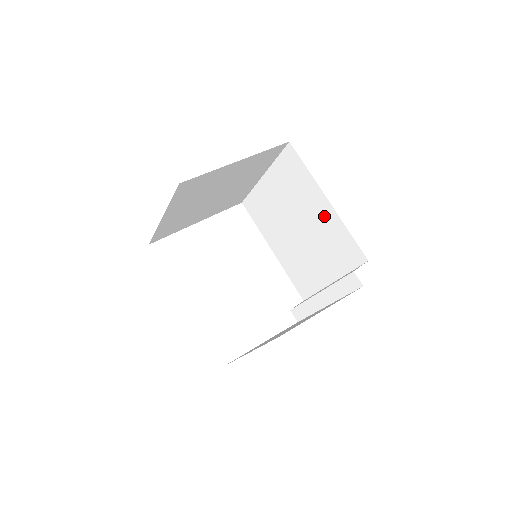
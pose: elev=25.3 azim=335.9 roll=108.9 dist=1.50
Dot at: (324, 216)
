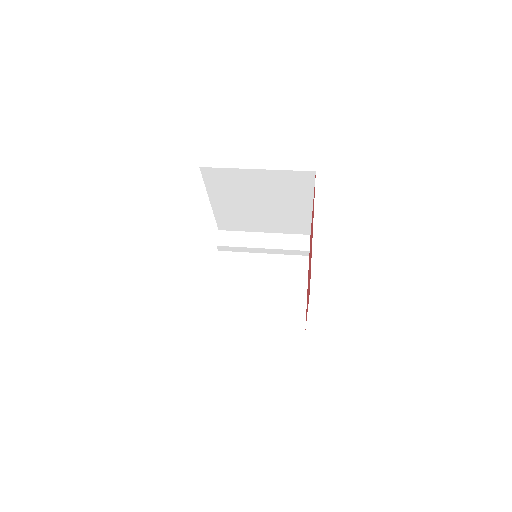
Dot at: (298, 211)
